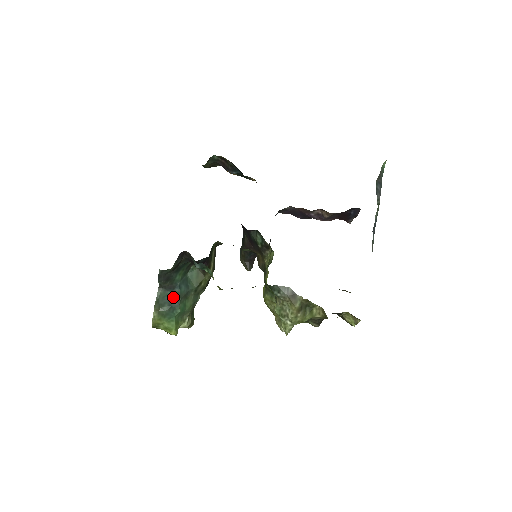
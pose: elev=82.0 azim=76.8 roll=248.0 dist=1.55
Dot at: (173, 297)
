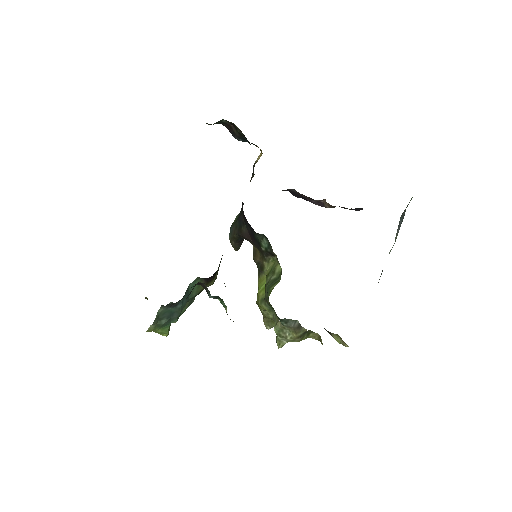
Dot at: (173, 311)
